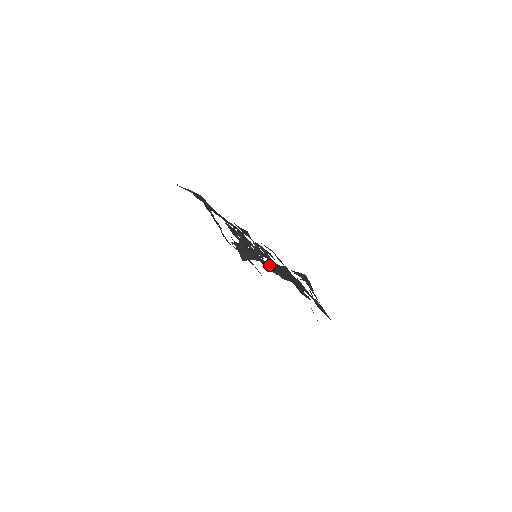
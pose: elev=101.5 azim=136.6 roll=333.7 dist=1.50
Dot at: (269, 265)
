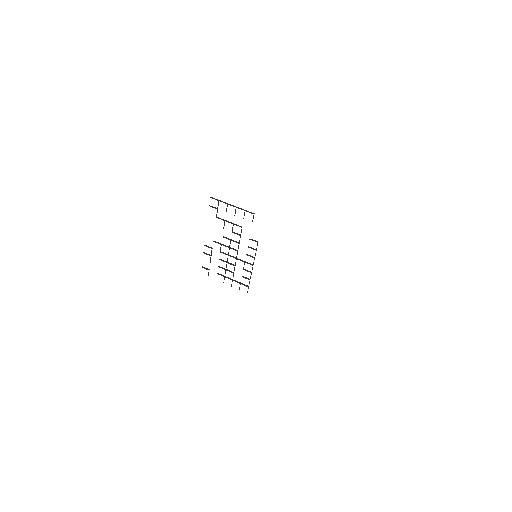
Dot at: occluded
